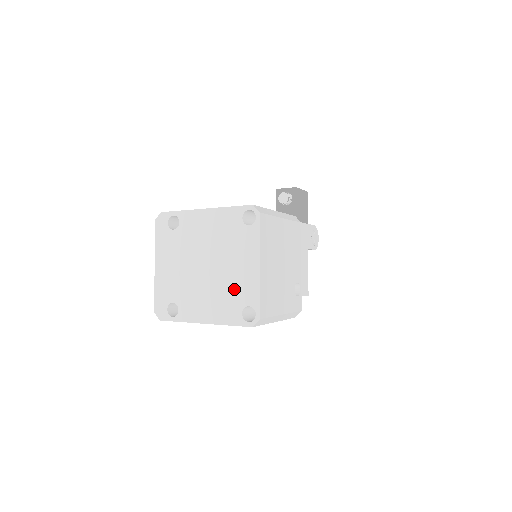
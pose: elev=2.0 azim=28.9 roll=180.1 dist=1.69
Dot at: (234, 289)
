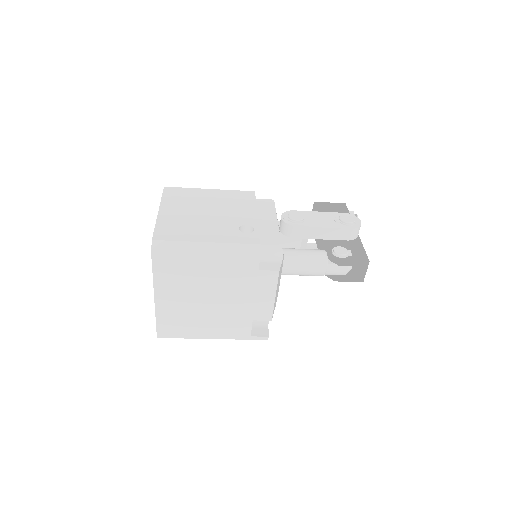
Dot at: occluded
